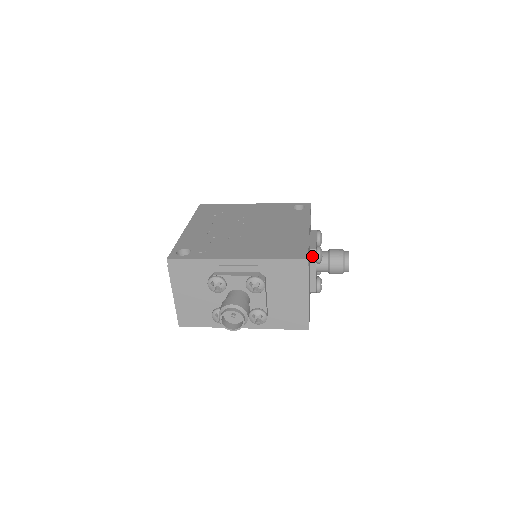
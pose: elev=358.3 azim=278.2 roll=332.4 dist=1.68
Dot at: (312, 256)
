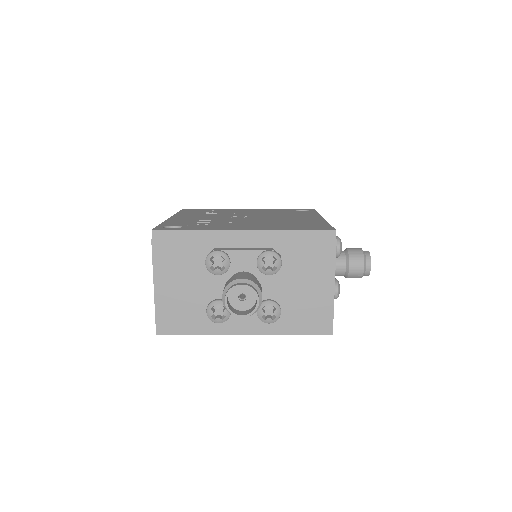
Dot at: occluded
